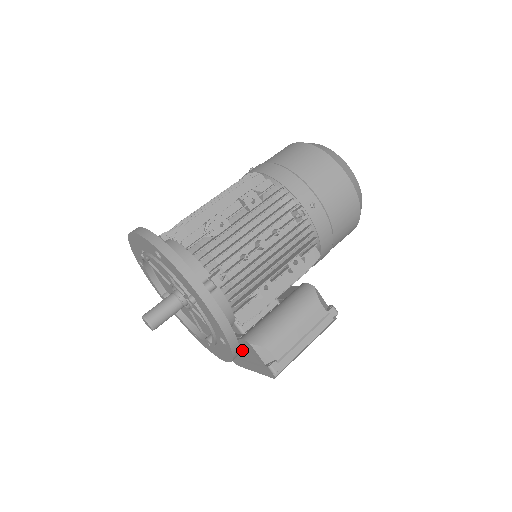
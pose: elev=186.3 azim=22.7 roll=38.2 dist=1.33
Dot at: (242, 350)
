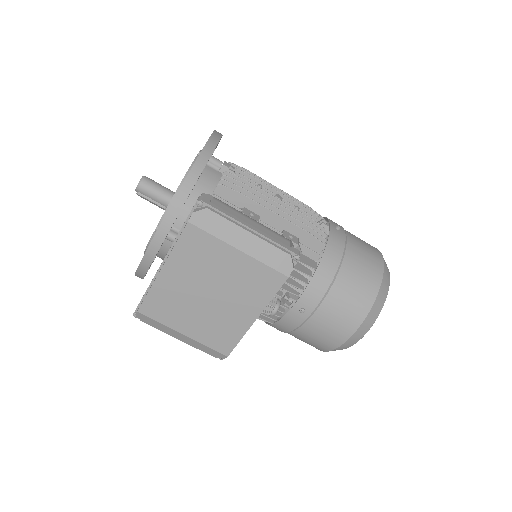
Dot at: occluded
